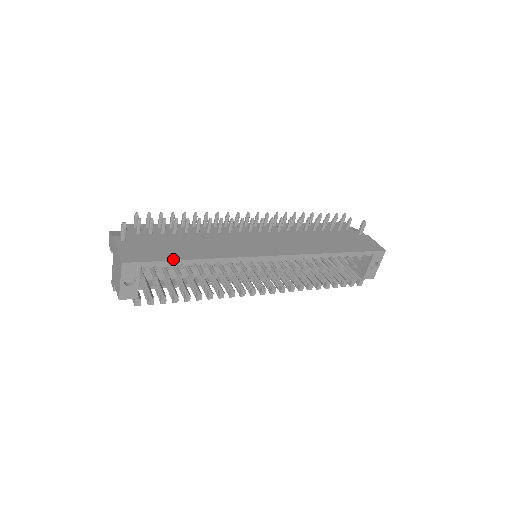
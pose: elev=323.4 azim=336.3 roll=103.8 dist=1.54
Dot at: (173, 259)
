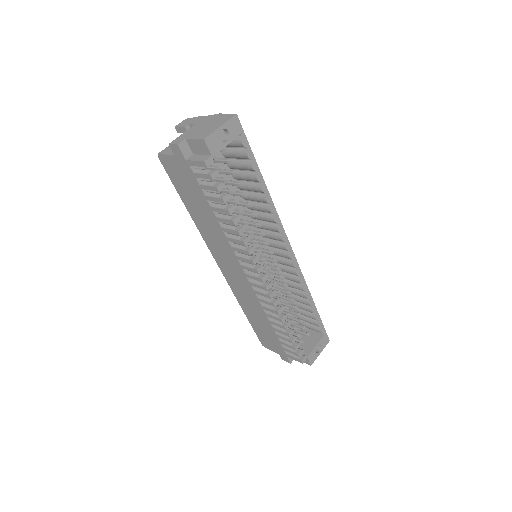
Dot at: (255, 161)
